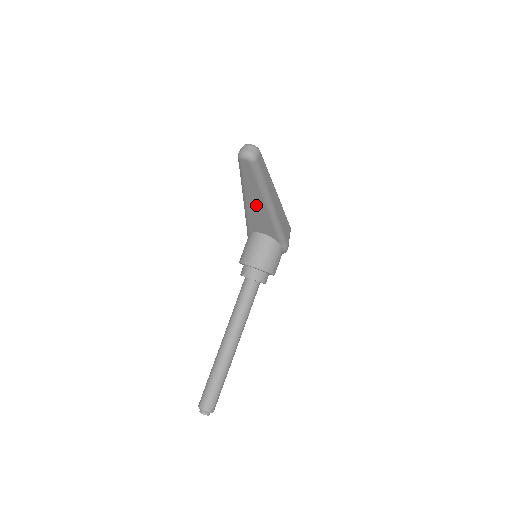
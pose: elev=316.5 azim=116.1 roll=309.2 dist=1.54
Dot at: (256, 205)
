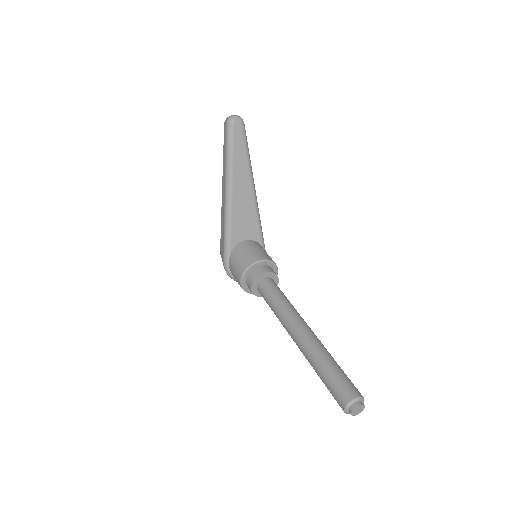
Dot at: (242, 190)
